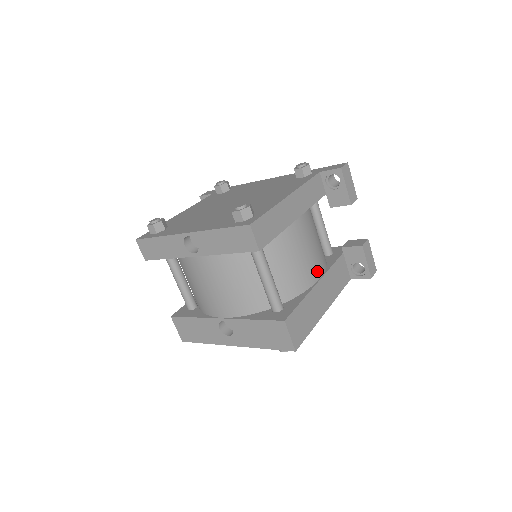
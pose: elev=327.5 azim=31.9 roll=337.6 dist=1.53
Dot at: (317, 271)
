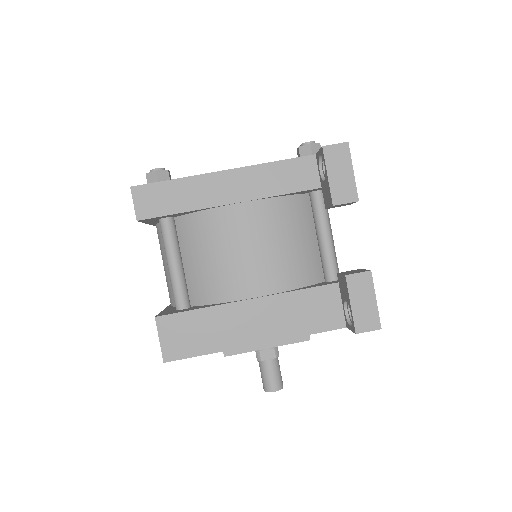
Dot at: (257, 285)
